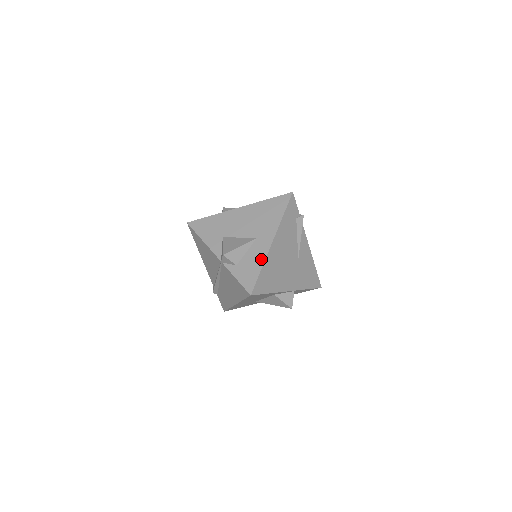
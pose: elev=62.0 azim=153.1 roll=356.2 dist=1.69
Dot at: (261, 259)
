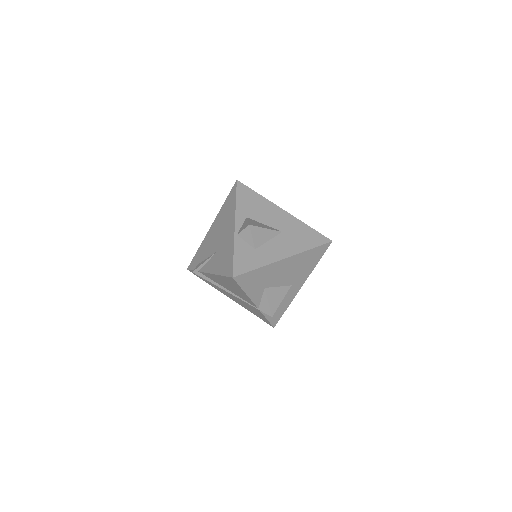
Dot at: (289, 302)
